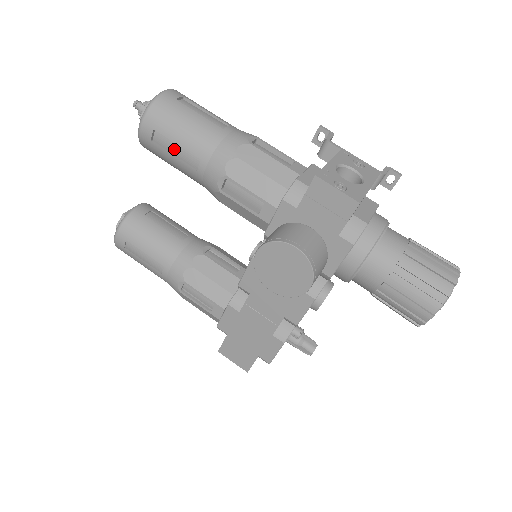
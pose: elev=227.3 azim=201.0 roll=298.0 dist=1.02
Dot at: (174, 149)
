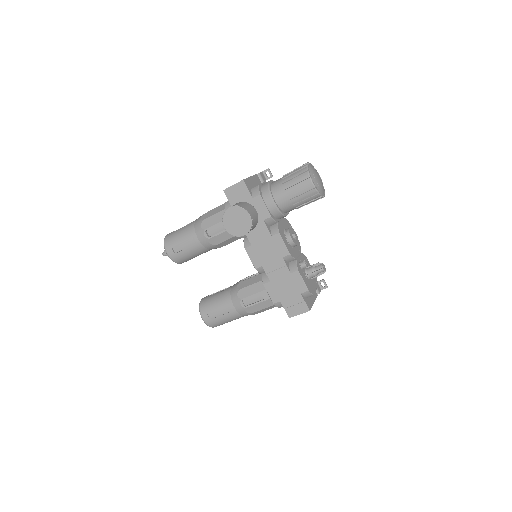
Dot at: (183, 246)
